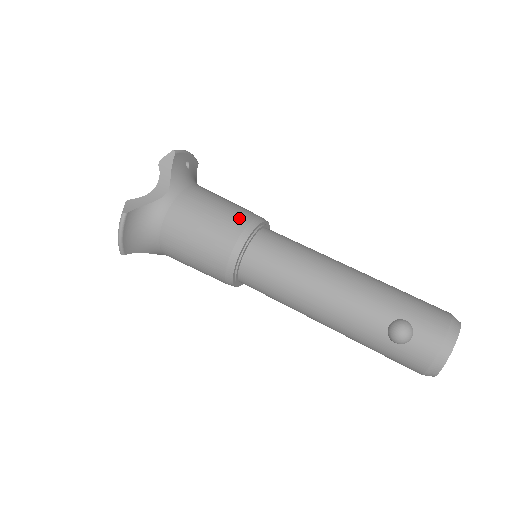
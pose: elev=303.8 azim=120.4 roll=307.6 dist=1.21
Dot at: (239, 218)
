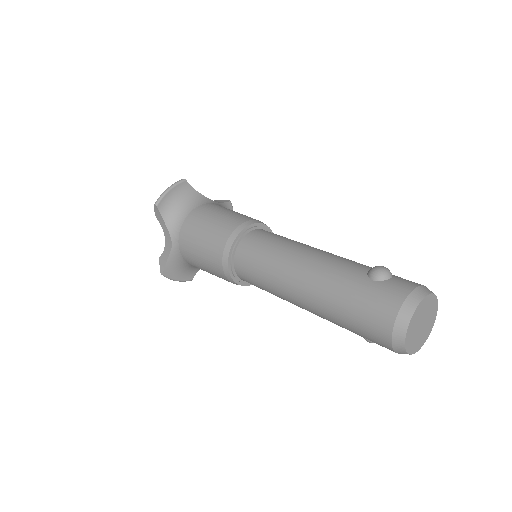
Dot at: occluded
